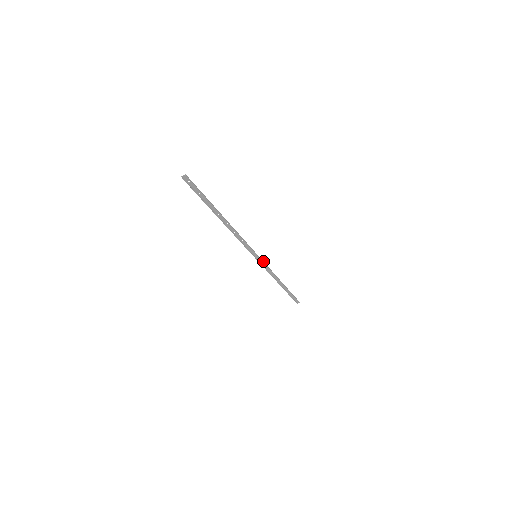
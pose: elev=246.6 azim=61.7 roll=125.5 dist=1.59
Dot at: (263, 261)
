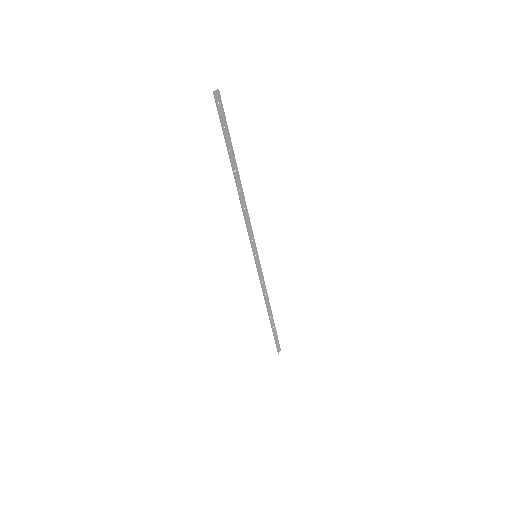
Dot at: (260, 268)
